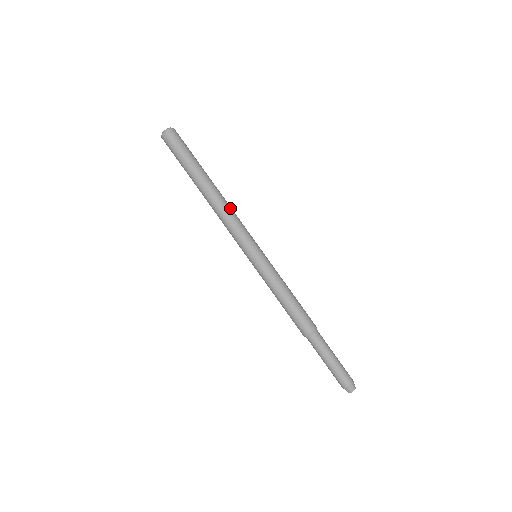
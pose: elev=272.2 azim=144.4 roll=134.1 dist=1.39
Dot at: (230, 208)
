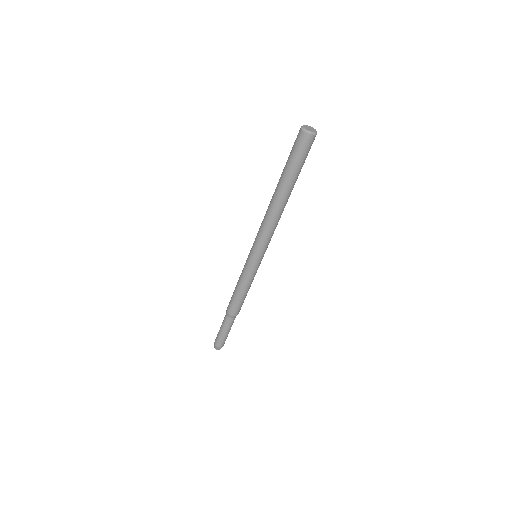
Dot at: occluded
